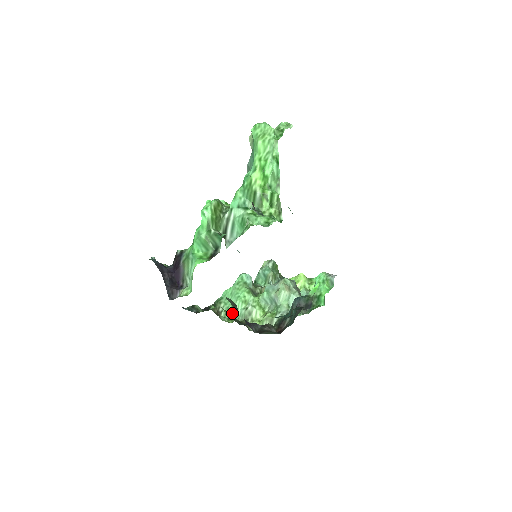
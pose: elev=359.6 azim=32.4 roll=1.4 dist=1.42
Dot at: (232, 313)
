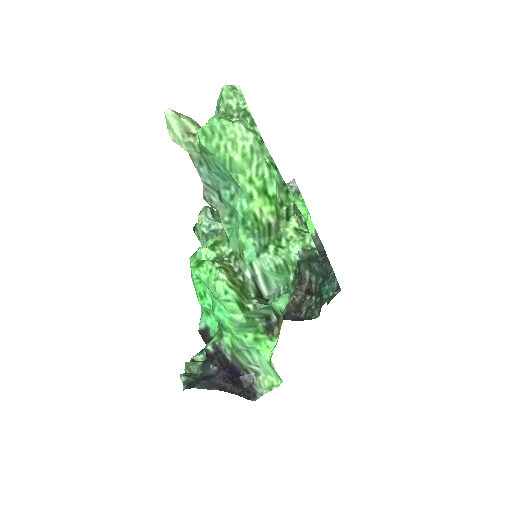
Dot at: occluded
